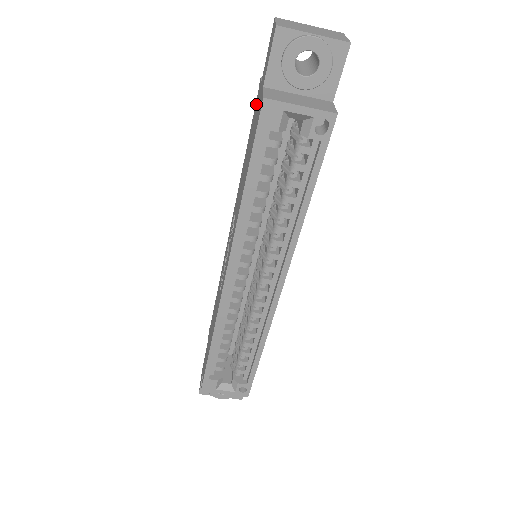
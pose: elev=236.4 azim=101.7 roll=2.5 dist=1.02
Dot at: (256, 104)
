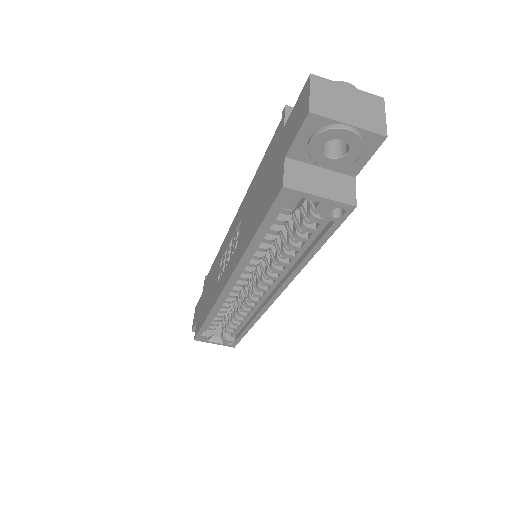
Dot at: (276, 140)
